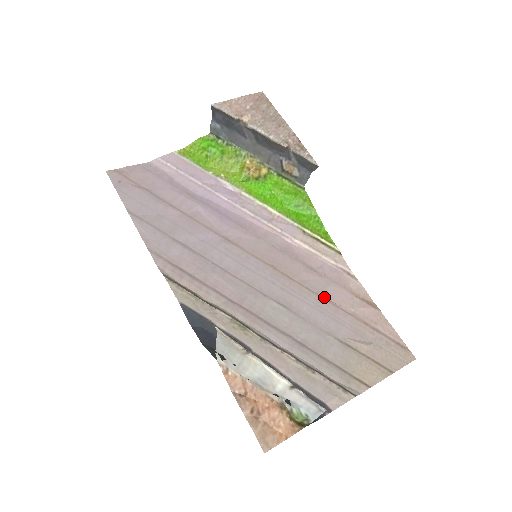
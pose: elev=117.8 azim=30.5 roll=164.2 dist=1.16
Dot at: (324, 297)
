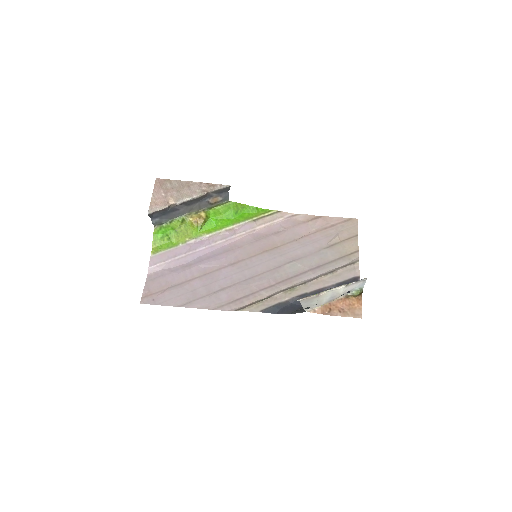
Dot at: (298, 238)
